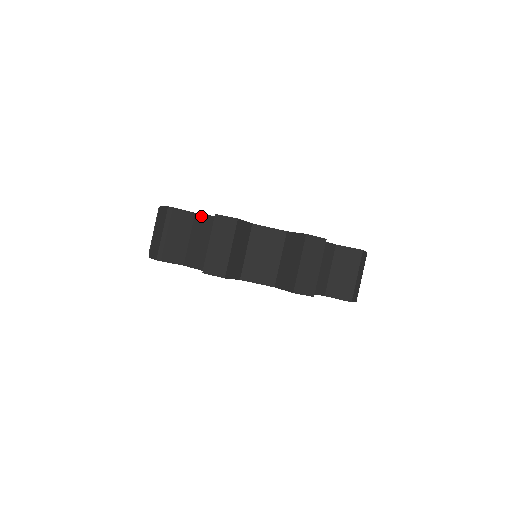
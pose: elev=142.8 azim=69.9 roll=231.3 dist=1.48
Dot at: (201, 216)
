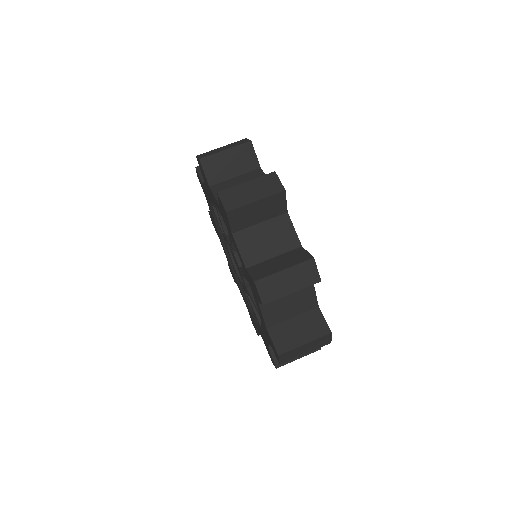
Dot at: (262, 173)
